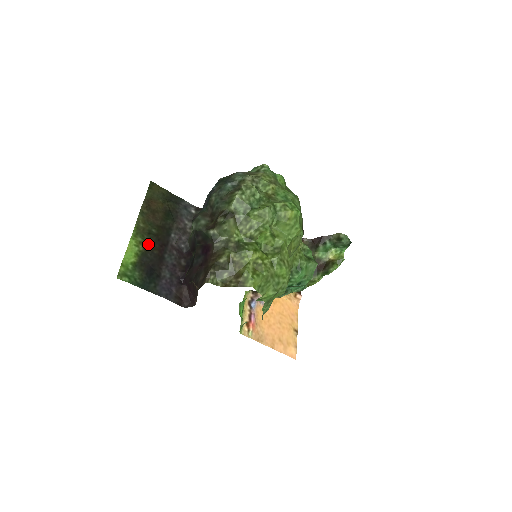
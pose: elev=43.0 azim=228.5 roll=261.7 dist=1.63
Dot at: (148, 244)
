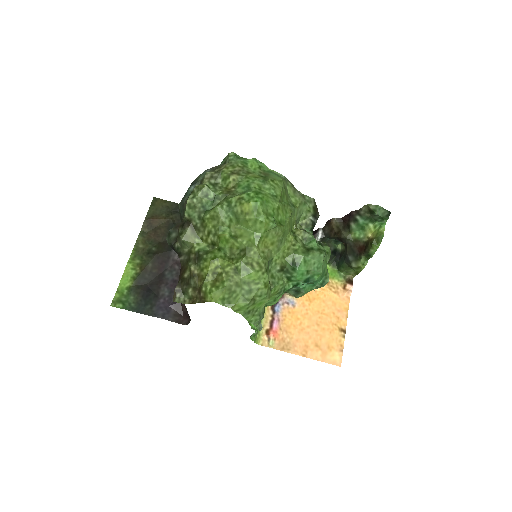
Dot at: (146, 265)
